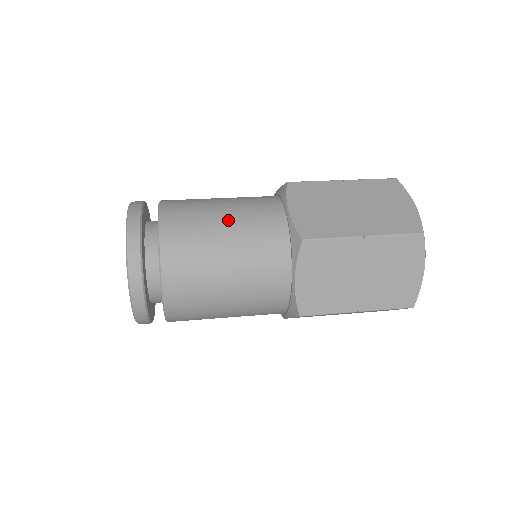
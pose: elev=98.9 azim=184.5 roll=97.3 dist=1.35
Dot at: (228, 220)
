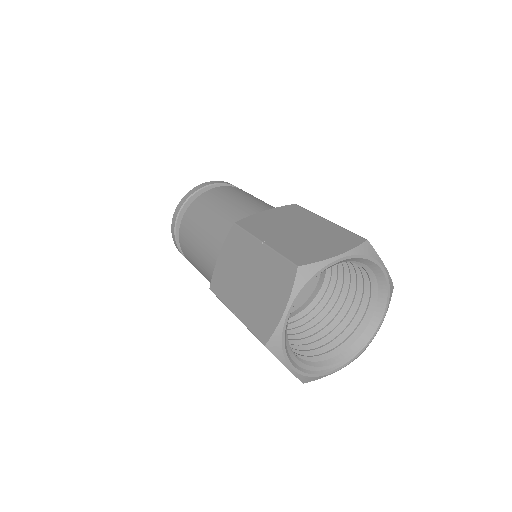
Dot at: (235, 202)
